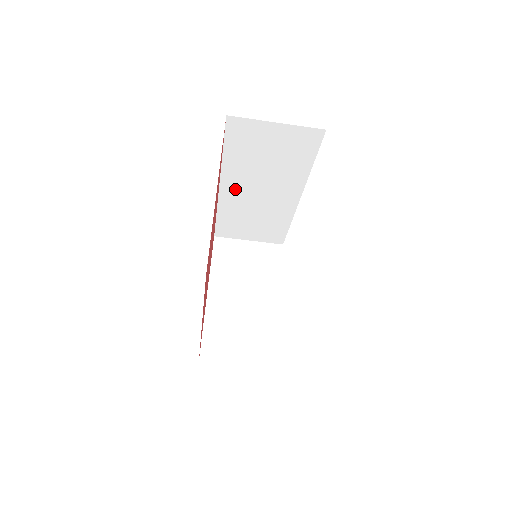
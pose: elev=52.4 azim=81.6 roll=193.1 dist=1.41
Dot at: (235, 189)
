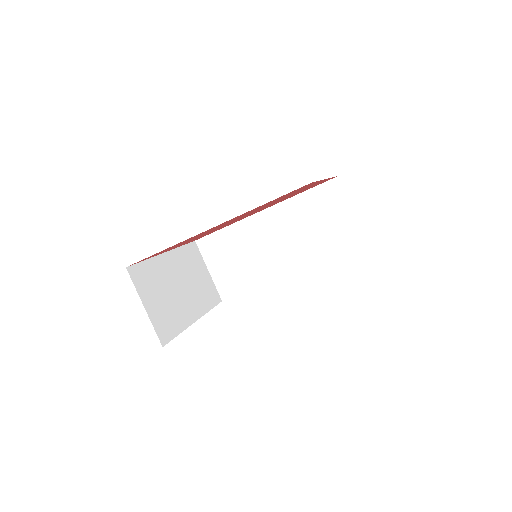
Dot at: (267, 223)
